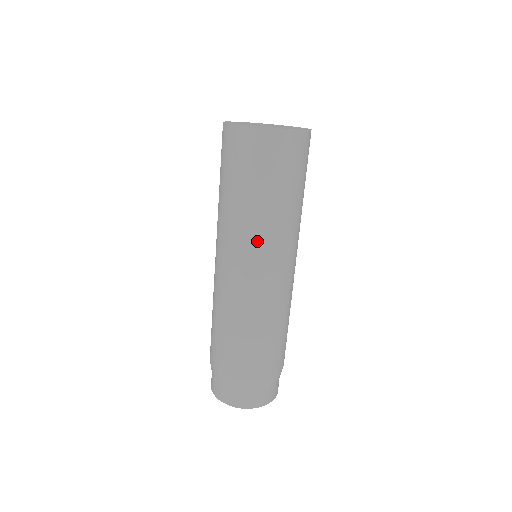
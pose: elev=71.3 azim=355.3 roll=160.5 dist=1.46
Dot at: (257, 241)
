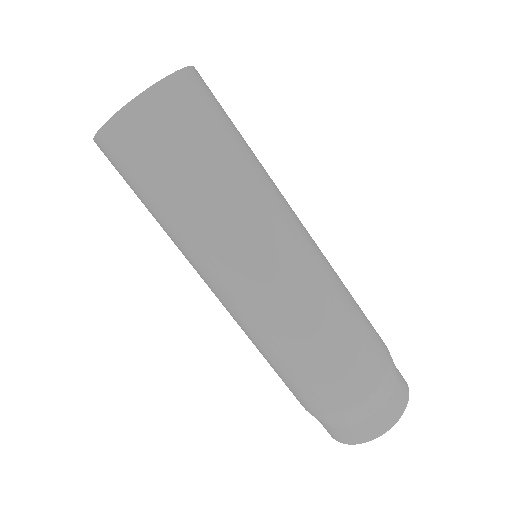
Dot at: (271, 207)
